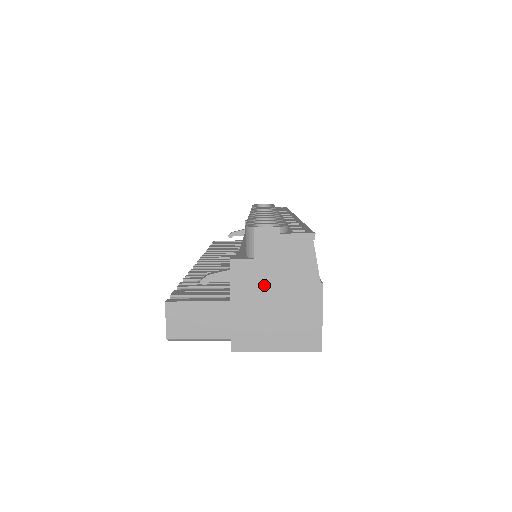
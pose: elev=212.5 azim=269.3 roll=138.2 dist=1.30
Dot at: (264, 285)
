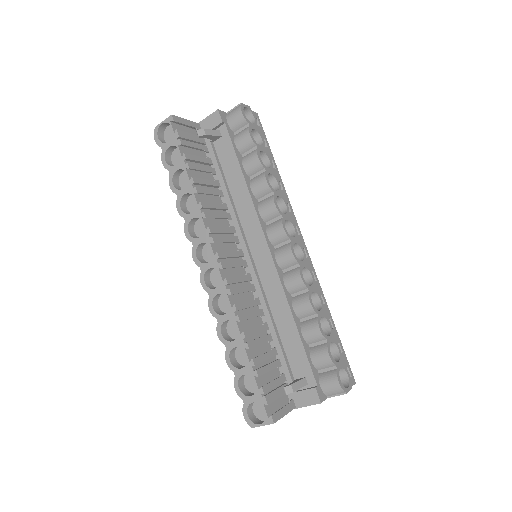
Dot at: occluded
